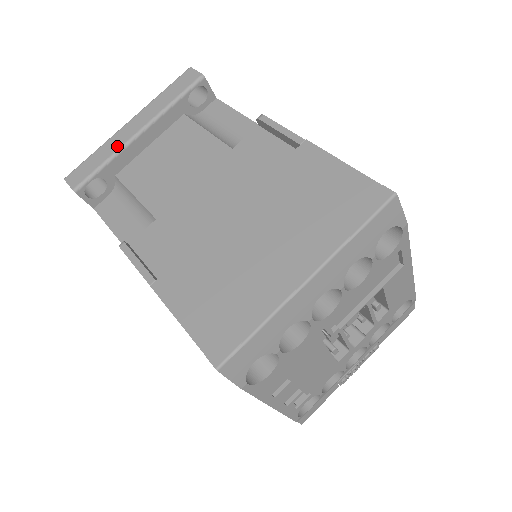
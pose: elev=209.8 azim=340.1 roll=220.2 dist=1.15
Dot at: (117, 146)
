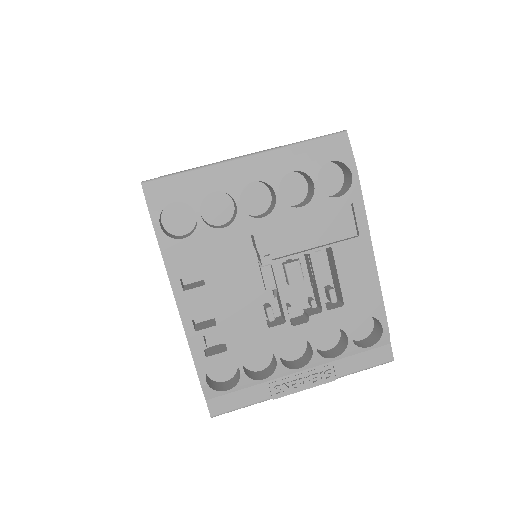
Dot at: occluded
